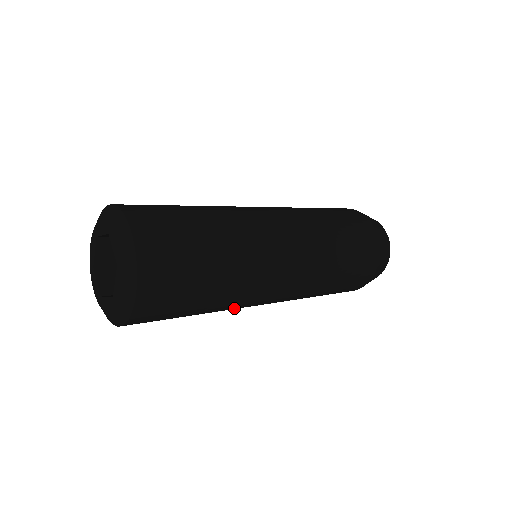
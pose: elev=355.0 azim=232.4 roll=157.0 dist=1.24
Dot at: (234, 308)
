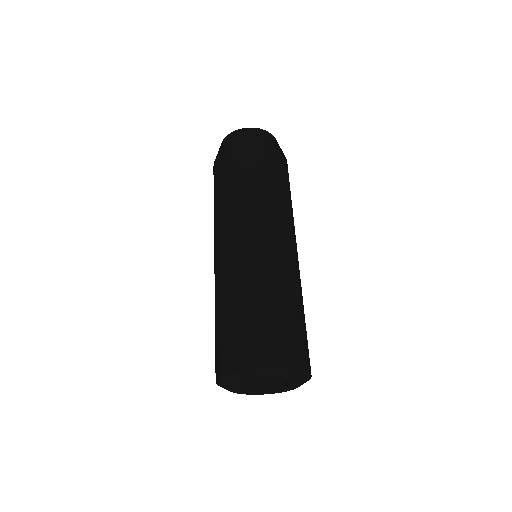
Dot at: occluded
